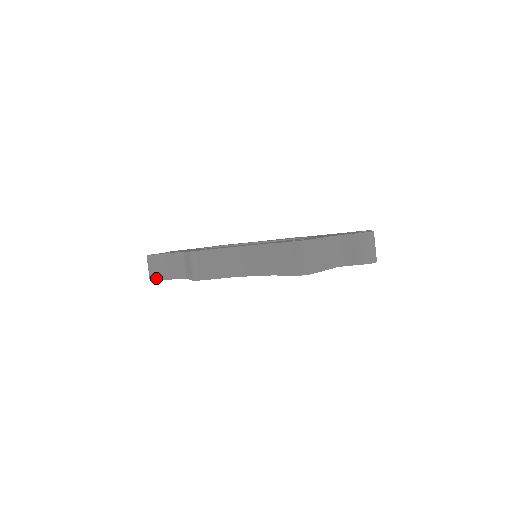
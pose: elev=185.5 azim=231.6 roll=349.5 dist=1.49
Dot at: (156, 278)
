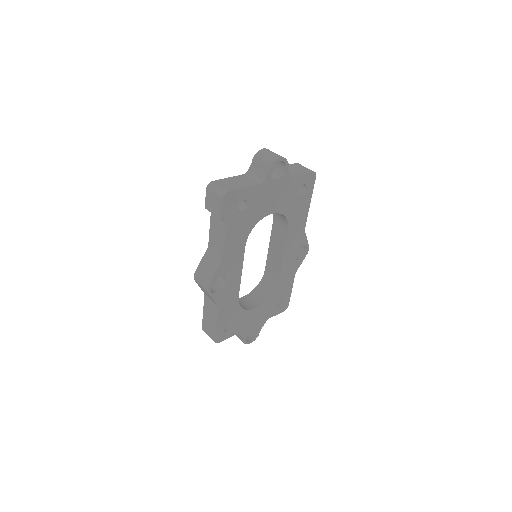
Dot at: (214, 335)
